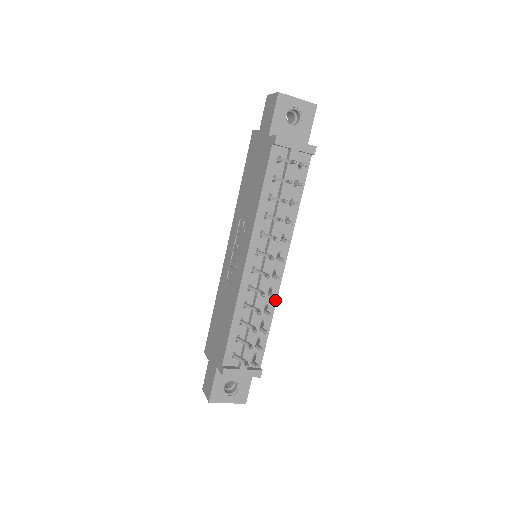
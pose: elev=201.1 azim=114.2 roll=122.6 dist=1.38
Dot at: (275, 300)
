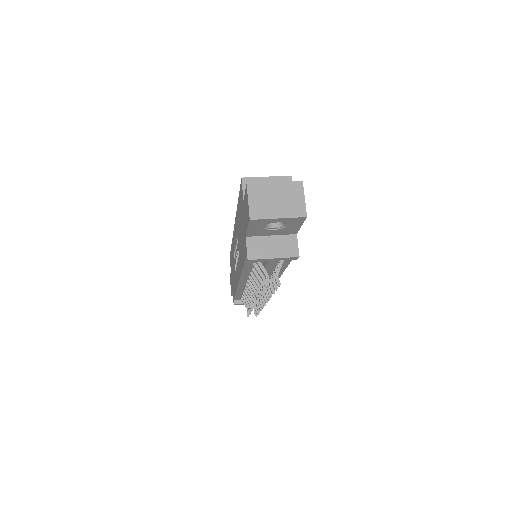
Dot at: occluded
